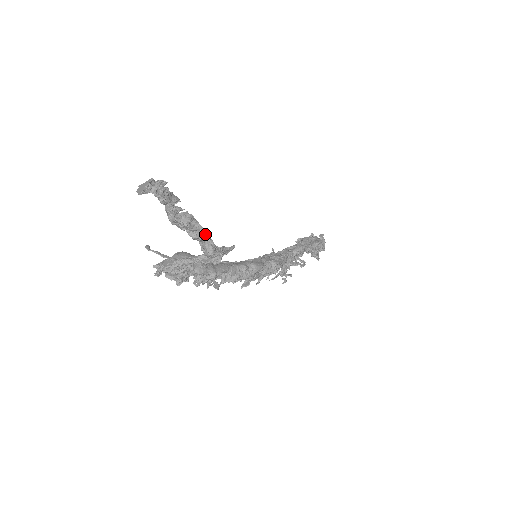
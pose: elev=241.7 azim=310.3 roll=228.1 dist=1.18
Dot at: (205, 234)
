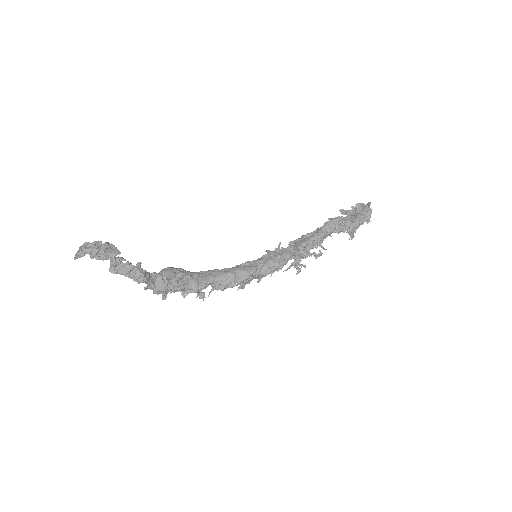
Dot at: (155, 274)
